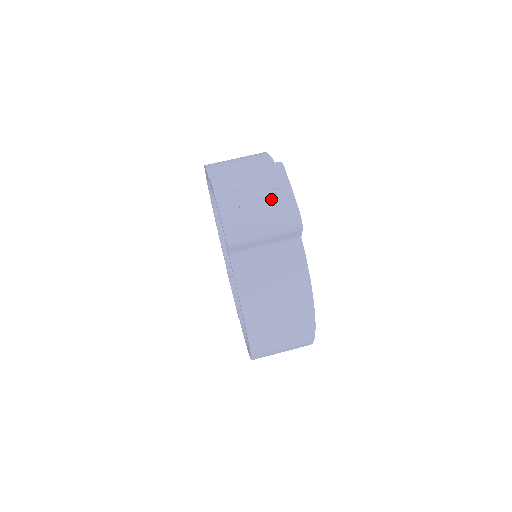
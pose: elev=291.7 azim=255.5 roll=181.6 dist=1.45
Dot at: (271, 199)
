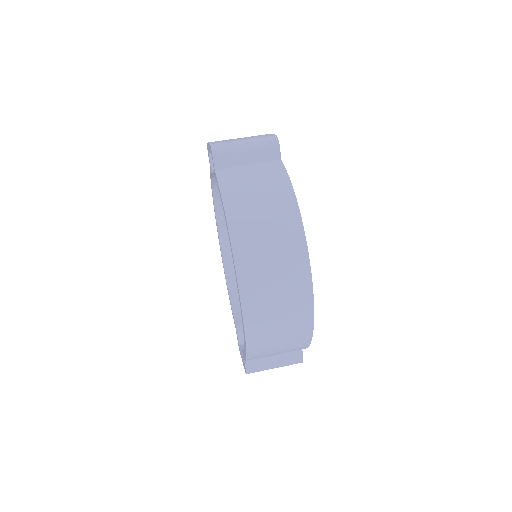
Dot at: occluded
